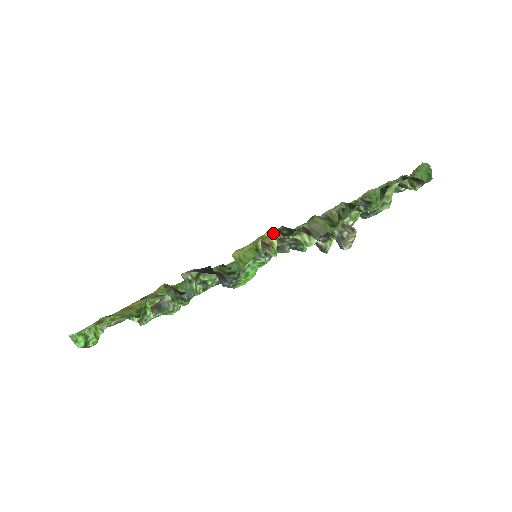
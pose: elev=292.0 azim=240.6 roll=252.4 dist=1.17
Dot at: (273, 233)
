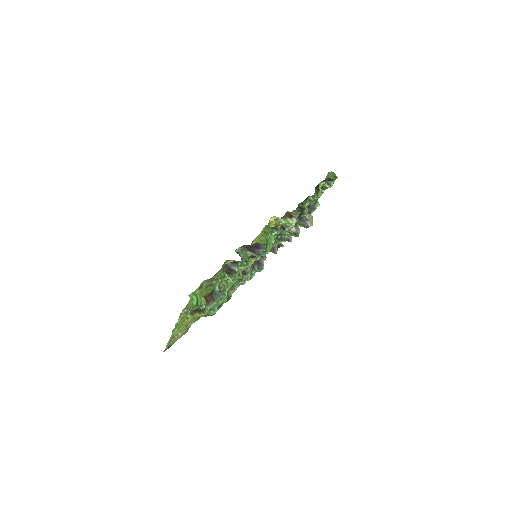
Dot at: (274, 218)
